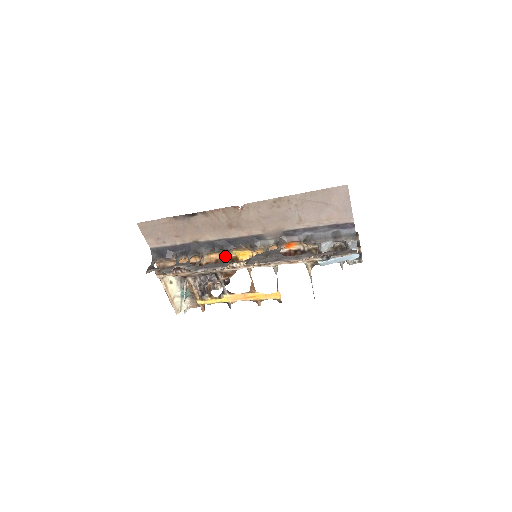
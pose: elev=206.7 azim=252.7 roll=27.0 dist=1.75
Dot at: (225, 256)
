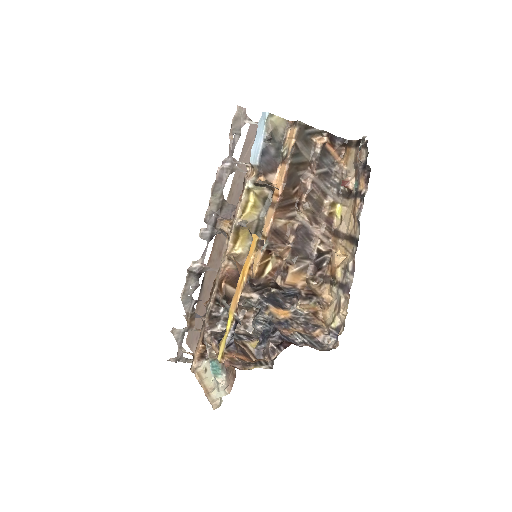
Dot at: (211, 270)
